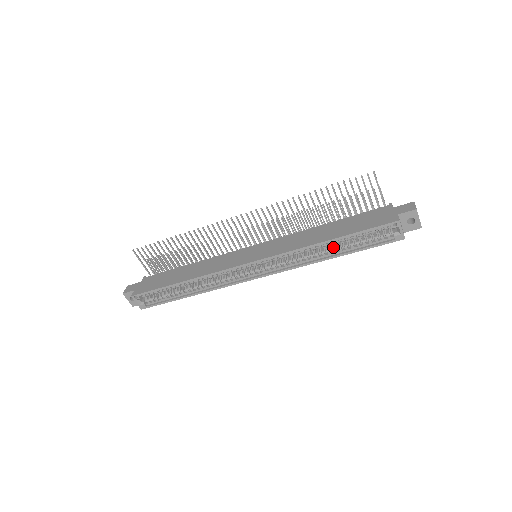
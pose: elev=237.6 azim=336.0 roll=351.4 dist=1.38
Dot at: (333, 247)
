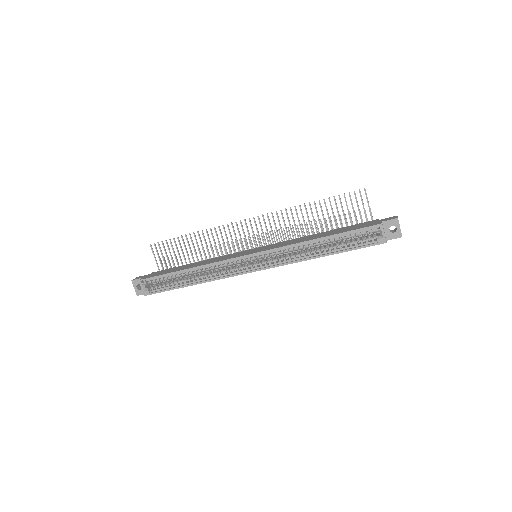
Dot at: (324, 247)
